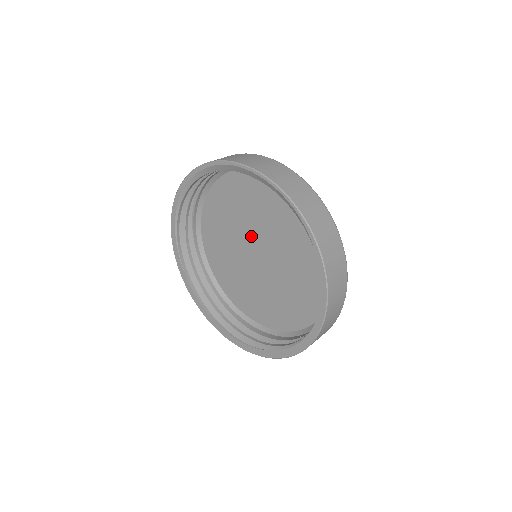
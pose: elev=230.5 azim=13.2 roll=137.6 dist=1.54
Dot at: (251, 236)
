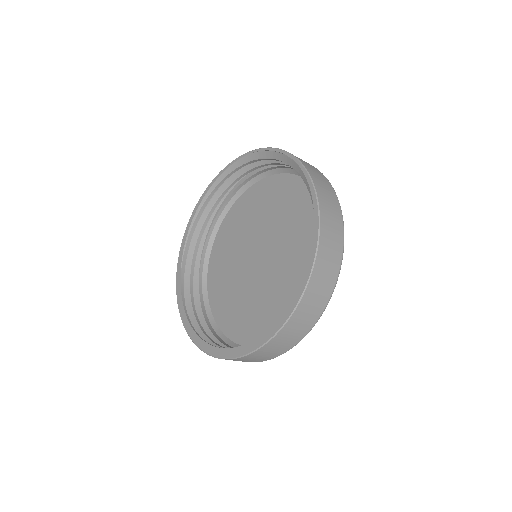
Dot at: (256, 242)
